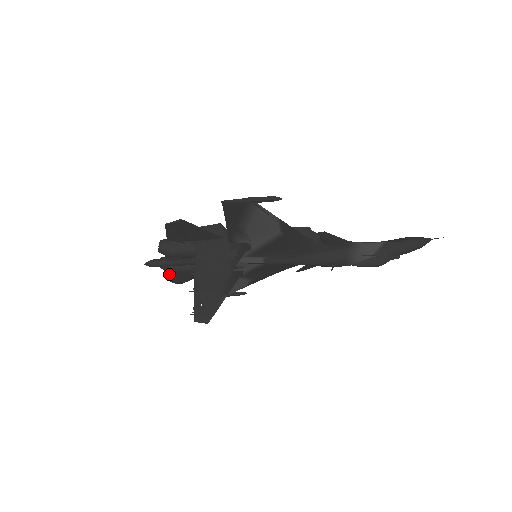
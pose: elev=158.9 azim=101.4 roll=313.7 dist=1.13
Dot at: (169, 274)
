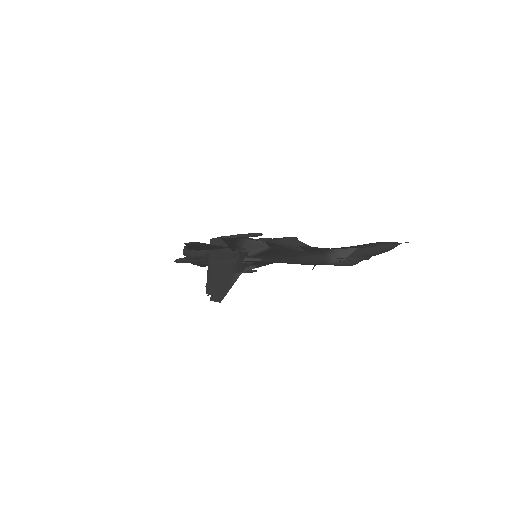
Dot at: occluded
